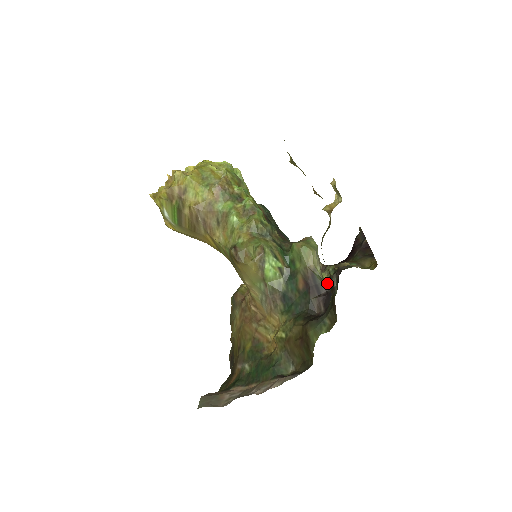
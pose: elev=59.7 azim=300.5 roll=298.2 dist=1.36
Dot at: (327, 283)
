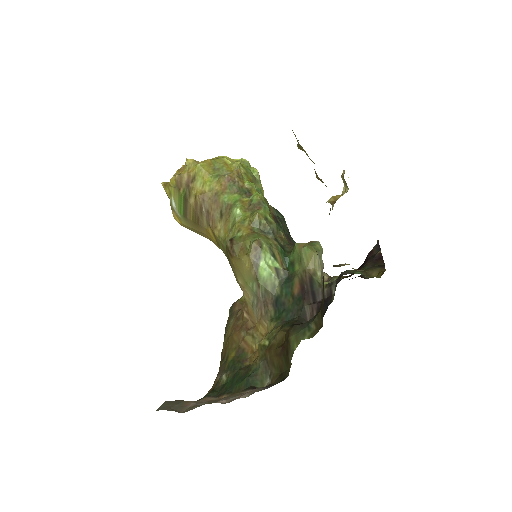
Dot at: (325, 290)
